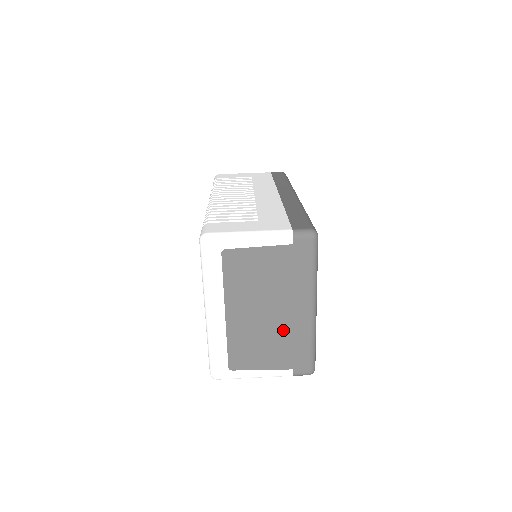
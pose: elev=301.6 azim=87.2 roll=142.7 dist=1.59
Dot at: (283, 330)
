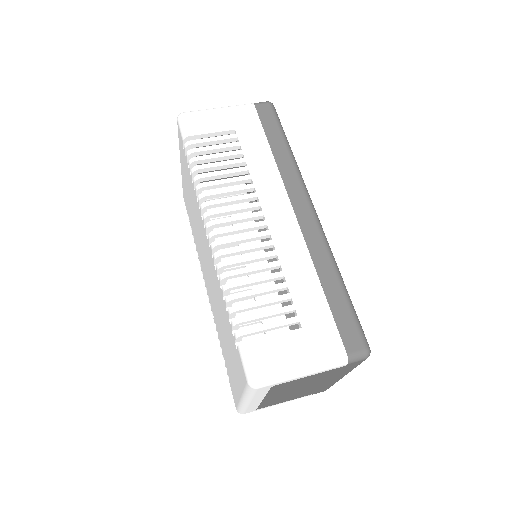
Dot at: (312, 389)
